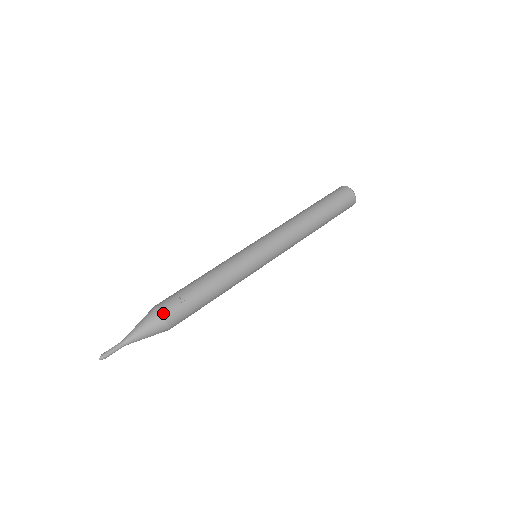
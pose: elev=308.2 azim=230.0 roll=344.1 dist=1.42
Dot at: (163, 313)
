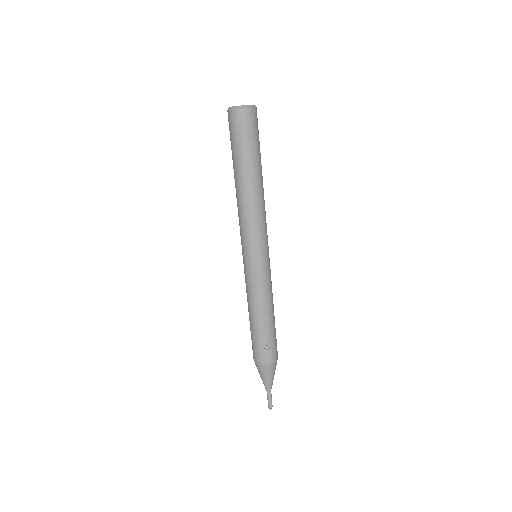
Dot at: (269, 363)
